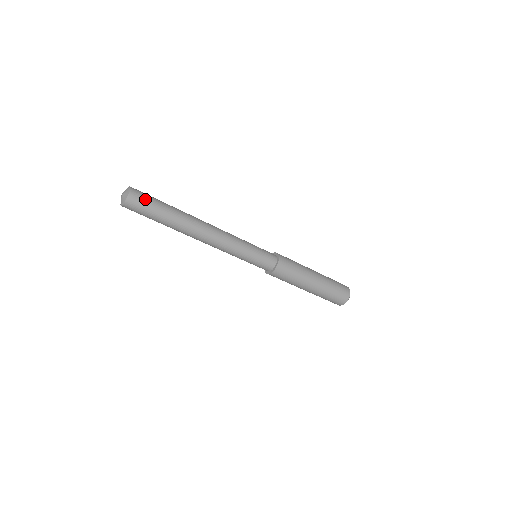
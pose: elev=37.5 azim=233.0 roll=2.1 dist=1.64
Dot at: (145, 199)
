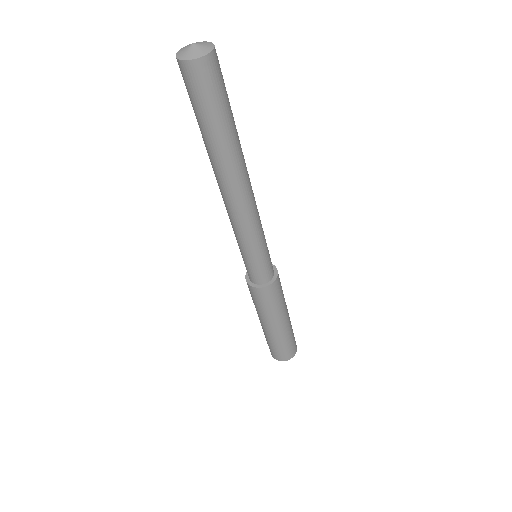
Dot at: occluded
